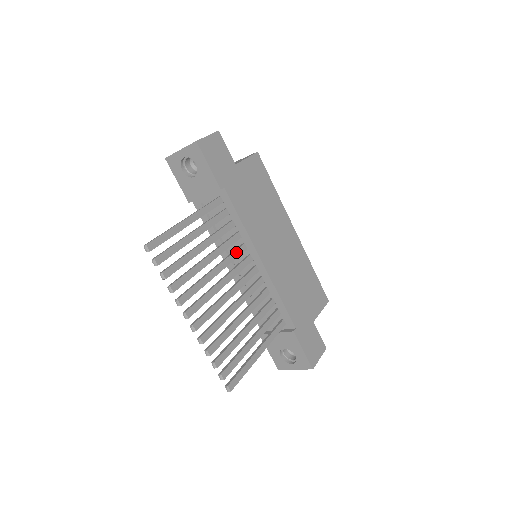
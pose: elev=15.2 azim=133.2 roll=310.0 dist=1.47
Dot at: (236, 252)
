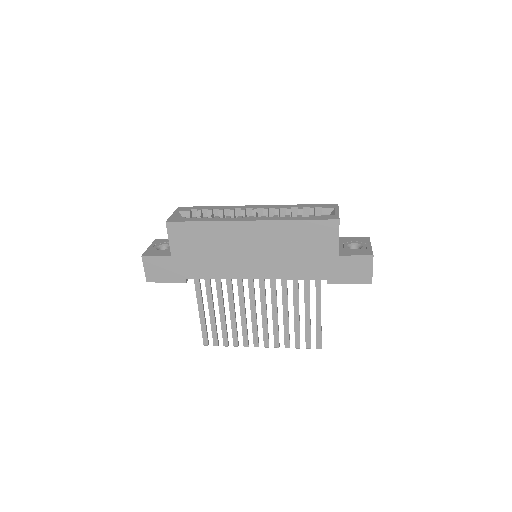
Dot at: (239, 287)
